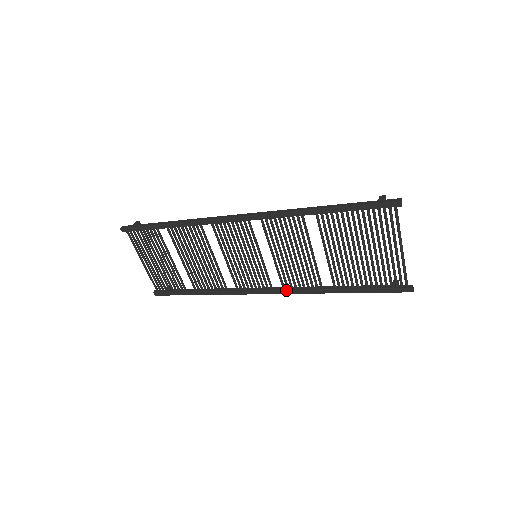
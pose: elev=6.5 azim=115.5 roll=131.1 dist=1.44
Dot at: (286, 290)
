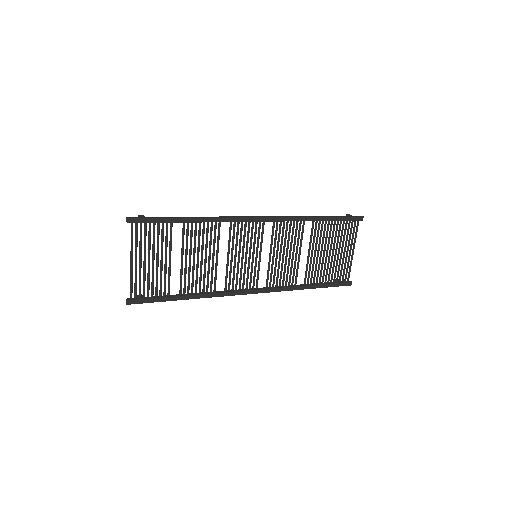
Dot at: (270, 289)
